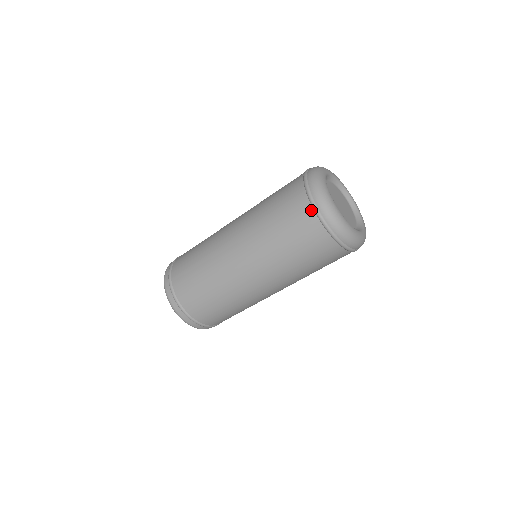
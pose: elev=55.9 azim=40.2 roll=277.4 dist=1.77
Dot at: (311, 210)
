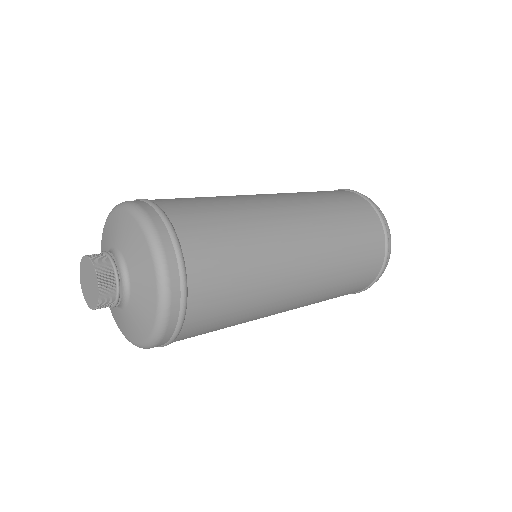
Dot at: (370, 206)
